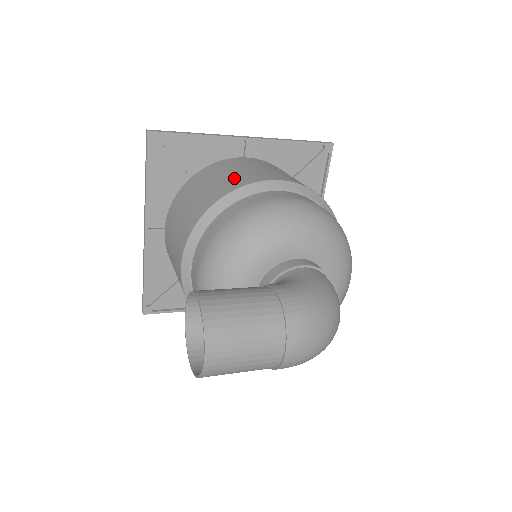
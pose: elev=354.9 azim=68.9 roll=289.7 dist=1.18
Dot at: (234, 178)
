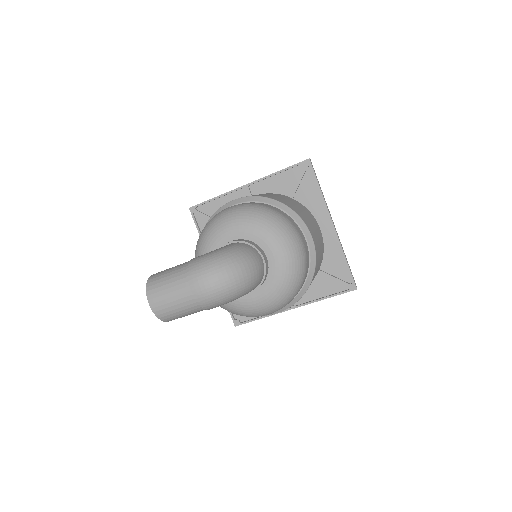
Dot at: occluded
